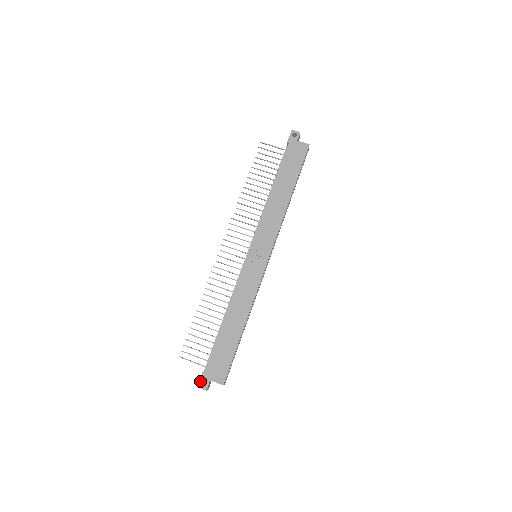
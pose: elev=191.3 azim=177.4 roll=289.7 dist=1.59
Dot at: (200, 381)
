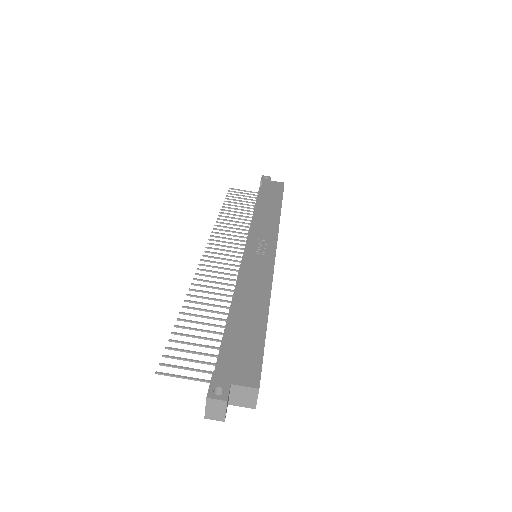
Dot at: (210, 387)
